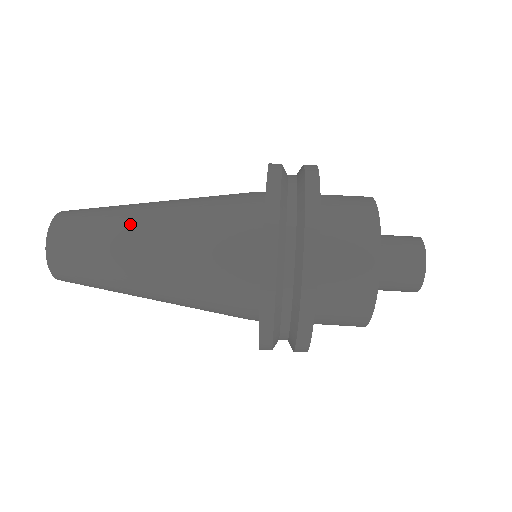
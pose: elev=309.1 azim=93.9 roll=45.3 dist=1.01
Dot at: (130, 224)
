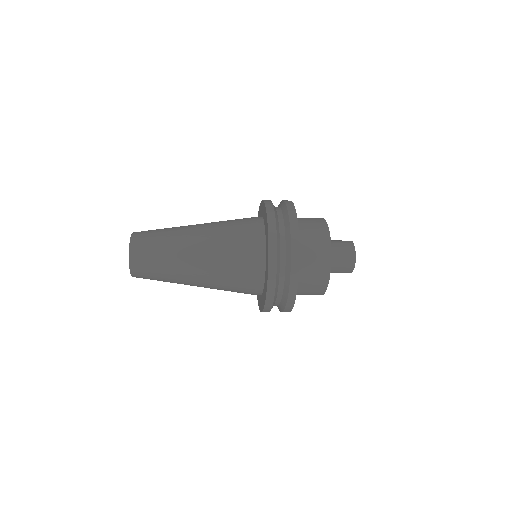
Dot at: occluded
